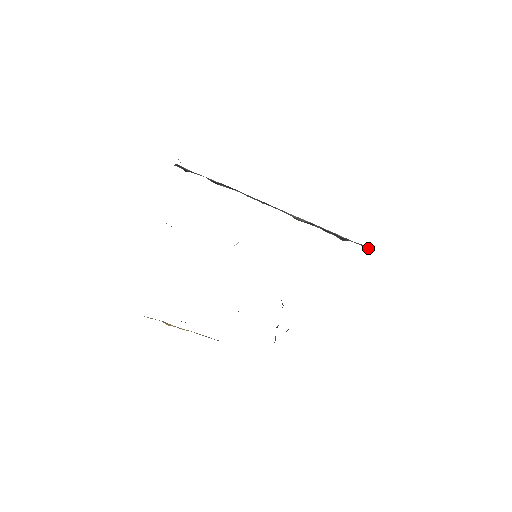
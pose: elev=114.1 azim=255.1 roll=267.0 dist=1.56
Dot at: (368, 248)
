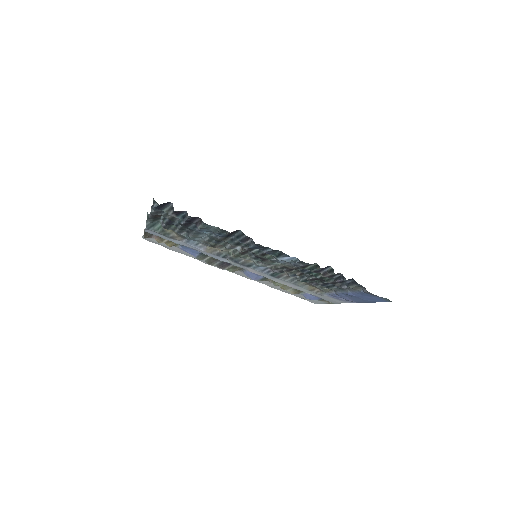
Dot at: occluded
